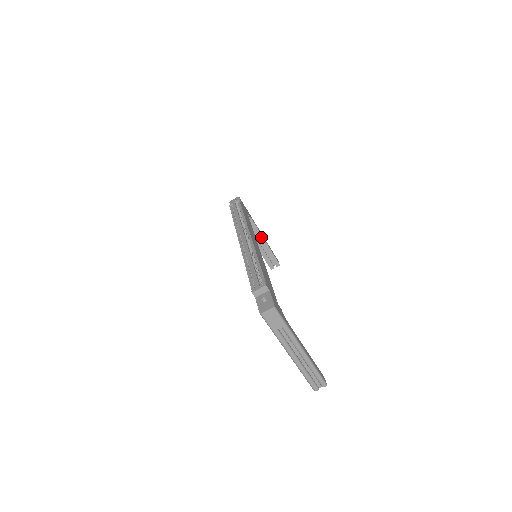
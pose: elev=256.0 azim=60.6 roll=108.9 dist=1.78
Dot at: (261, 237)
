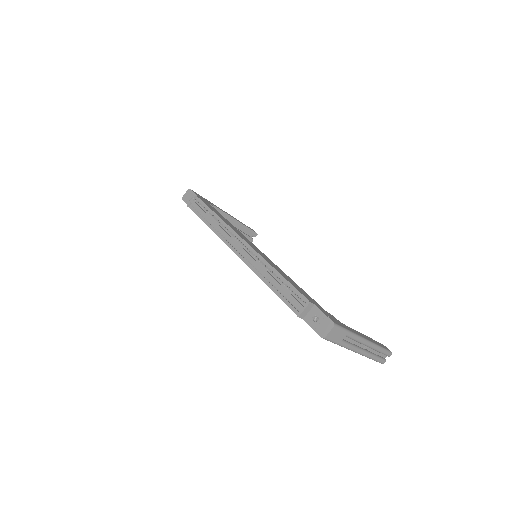
Dot at: (230, 218)
